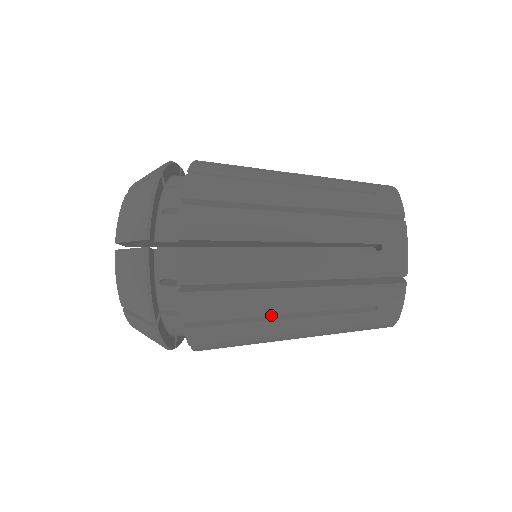
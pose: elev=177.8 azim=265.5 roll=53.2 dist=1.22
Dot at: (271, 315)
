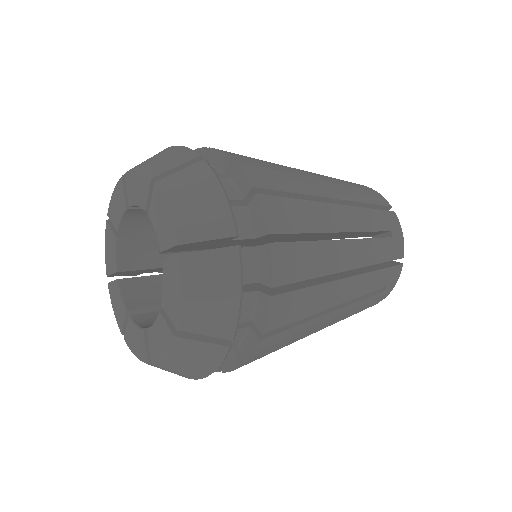
Dot at: occluded
